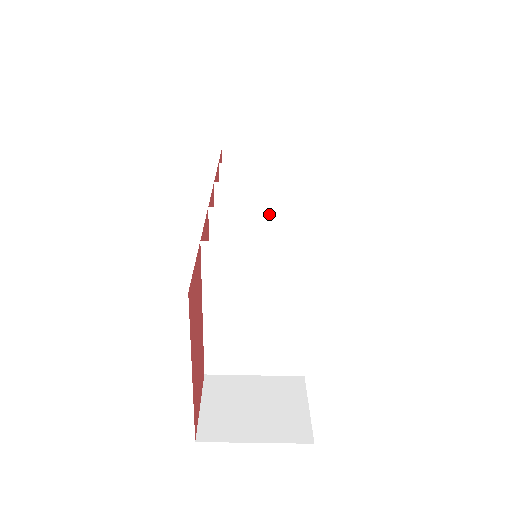
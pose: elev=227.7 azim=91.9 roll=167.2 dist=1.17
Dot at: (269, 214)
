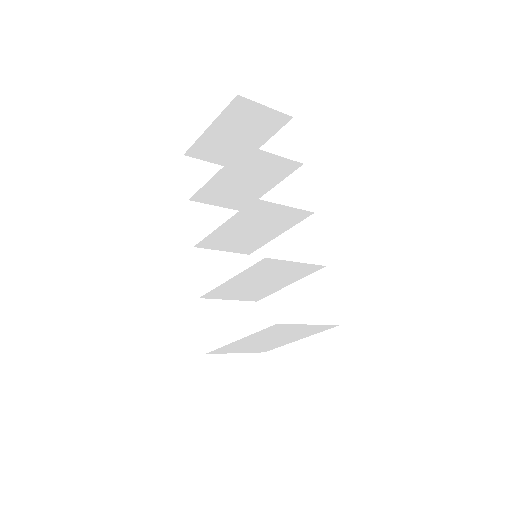
Dot at: (301, 265)
